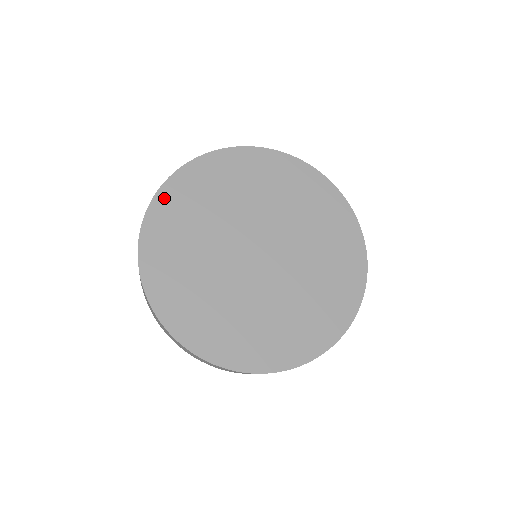
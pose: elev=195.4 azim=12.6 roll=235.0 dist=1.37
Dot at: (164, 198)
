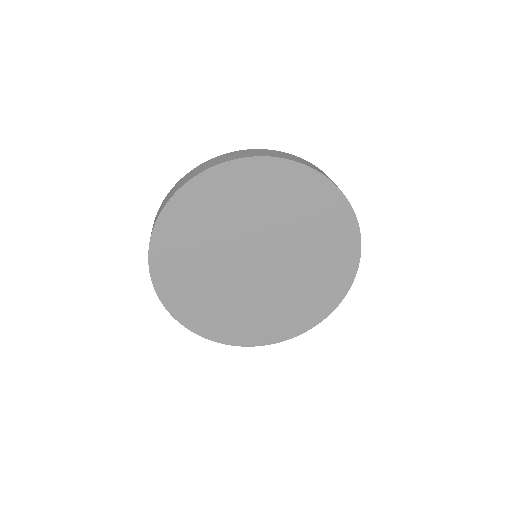
Dot at: (242, 167)
